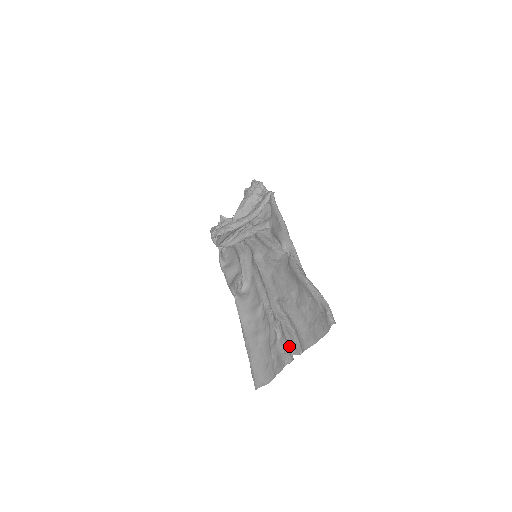
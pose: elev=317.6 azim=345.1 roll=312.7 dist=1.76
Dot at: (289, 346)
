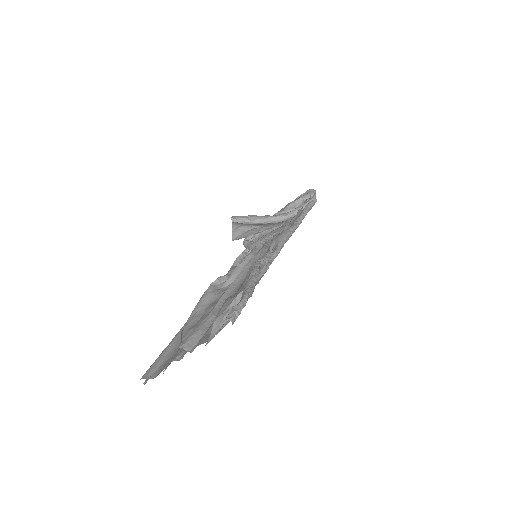
Dot at: (187, 338)
